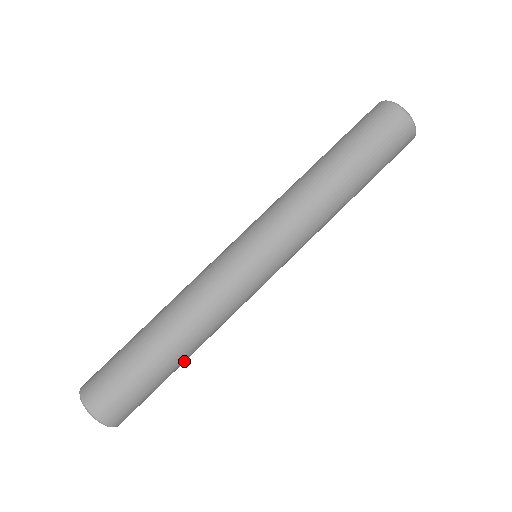
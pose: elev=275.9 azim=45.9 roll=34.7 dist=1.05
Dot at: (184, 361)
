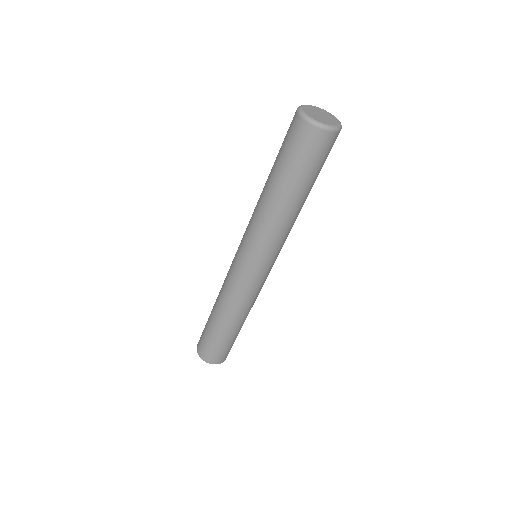
Dot at: (241, 326)
